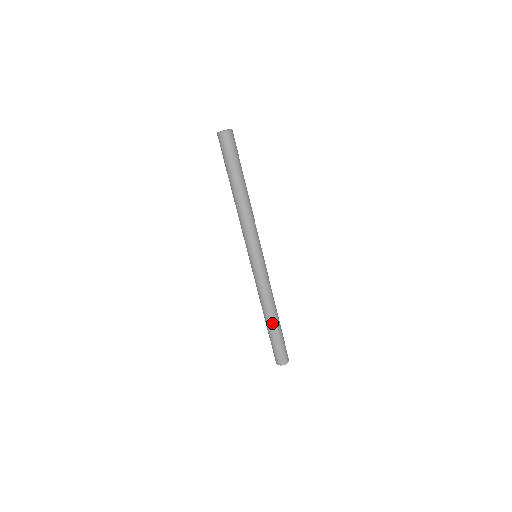
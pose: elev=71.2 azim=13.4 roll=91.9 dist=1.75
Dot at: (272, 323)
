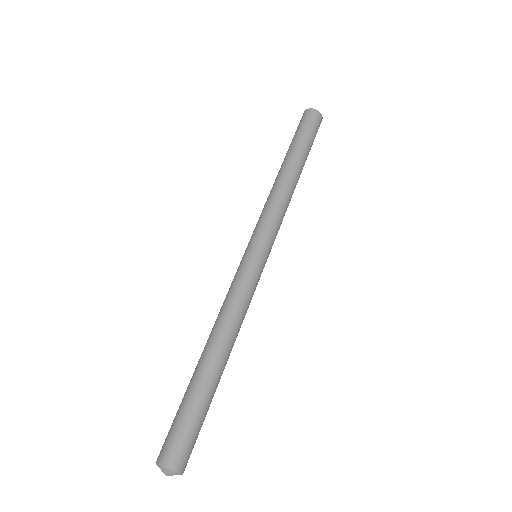
Dot at: (218, 369)
